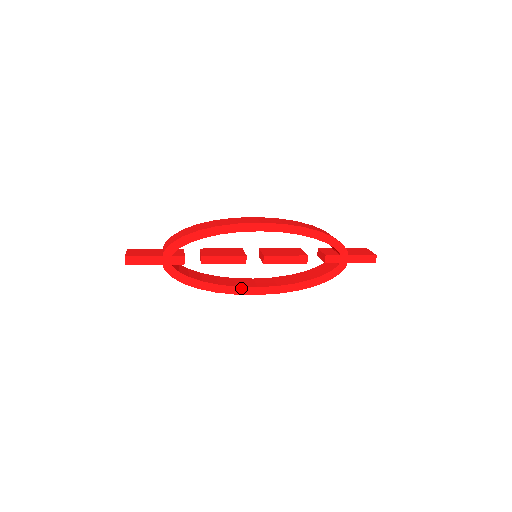
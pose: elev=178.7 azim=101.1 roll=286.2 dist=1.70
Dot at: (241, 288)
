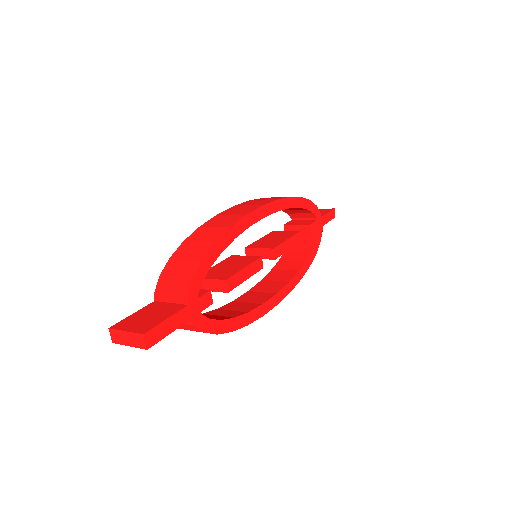
Dot at: (265, 304)
